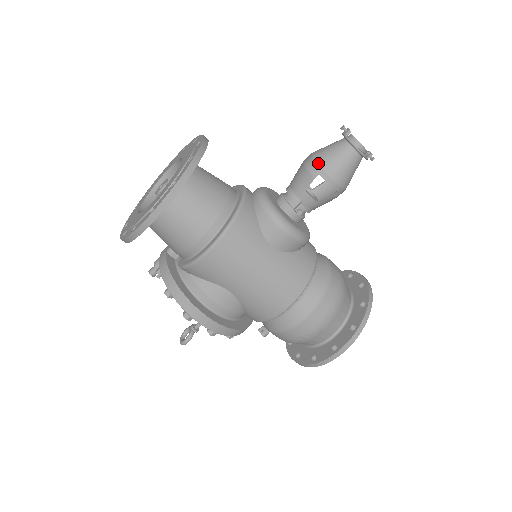
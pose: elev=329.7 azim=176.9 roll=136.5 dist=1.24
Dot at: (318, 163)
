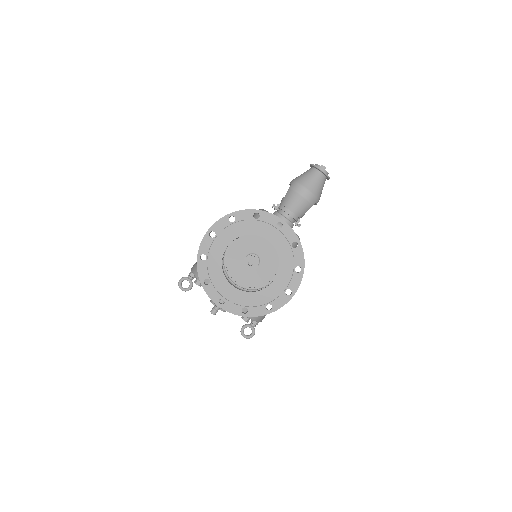
Dot at: (315, 196)
